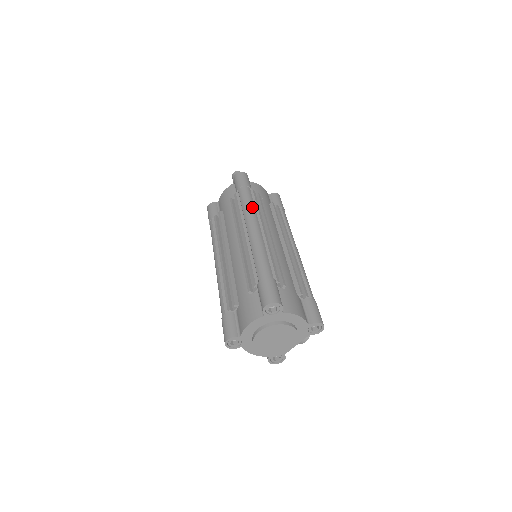
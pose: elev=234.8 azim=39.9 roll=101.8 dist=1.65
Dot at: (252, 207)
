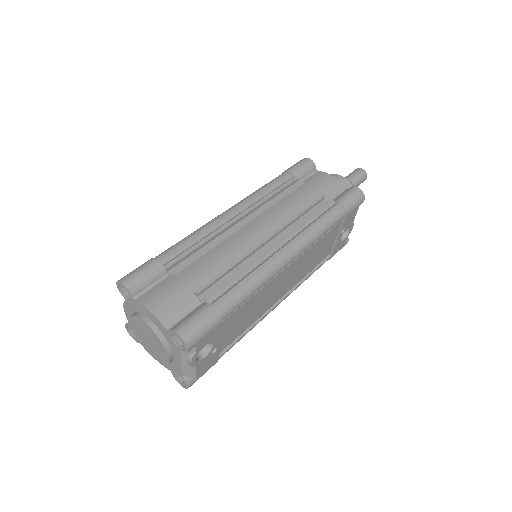
Dot at: (258, 192)
